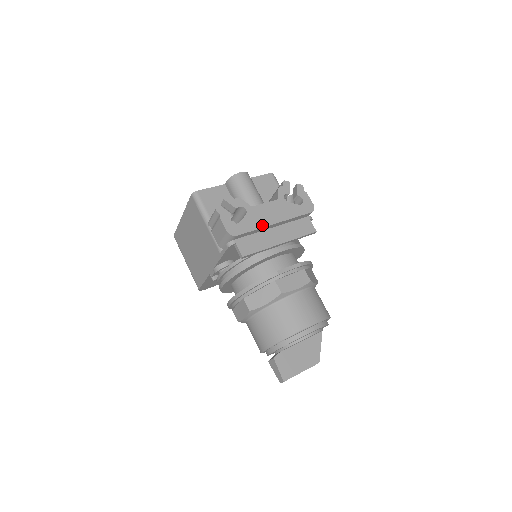
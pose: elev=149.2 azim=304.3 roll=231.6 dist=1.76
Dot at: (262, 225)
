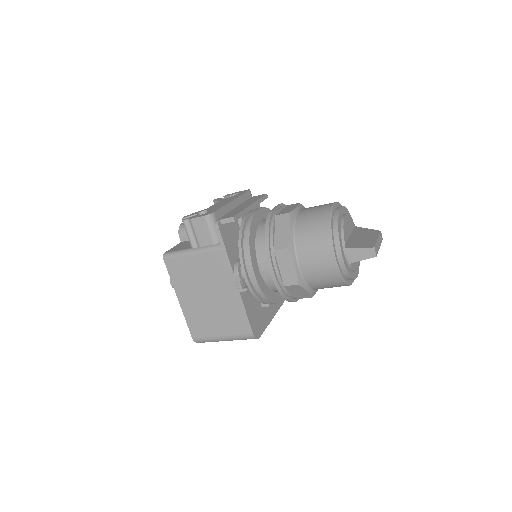
Dot at: (225, 205)
